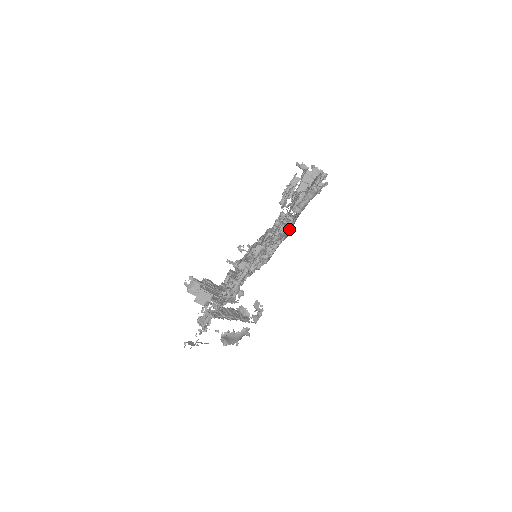
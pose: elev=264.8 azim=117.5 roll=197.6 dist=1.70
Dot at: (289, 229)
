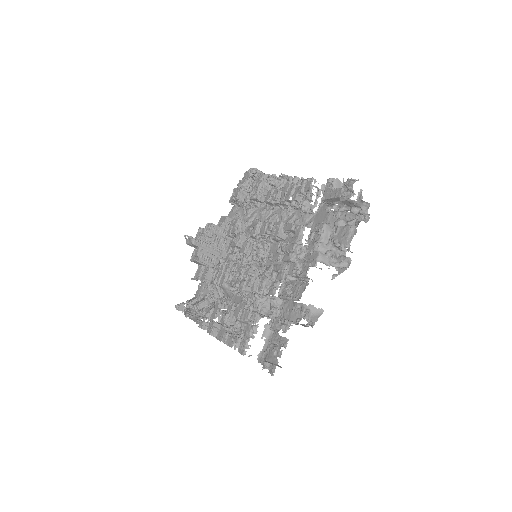
Dot at: (282, 301)
